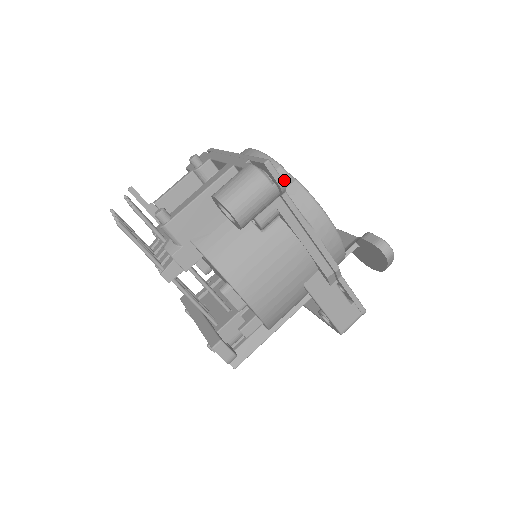
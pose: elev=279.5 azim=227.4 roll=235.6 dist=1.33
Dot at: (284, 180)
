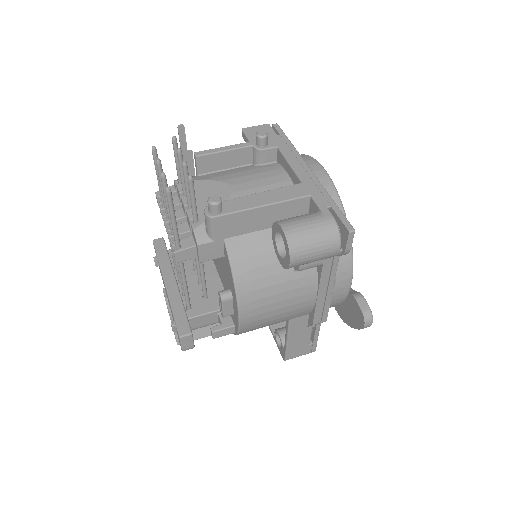
Dot at: occluded
